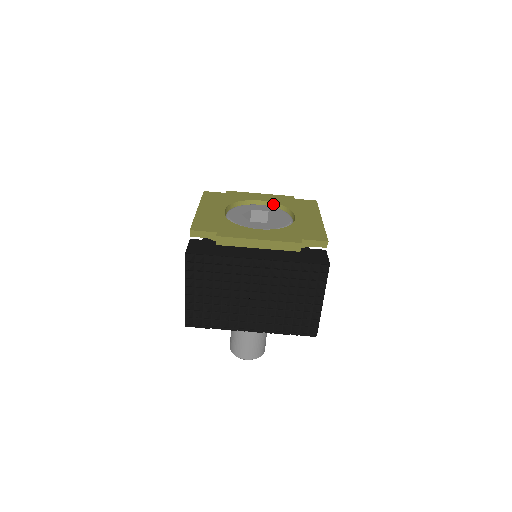
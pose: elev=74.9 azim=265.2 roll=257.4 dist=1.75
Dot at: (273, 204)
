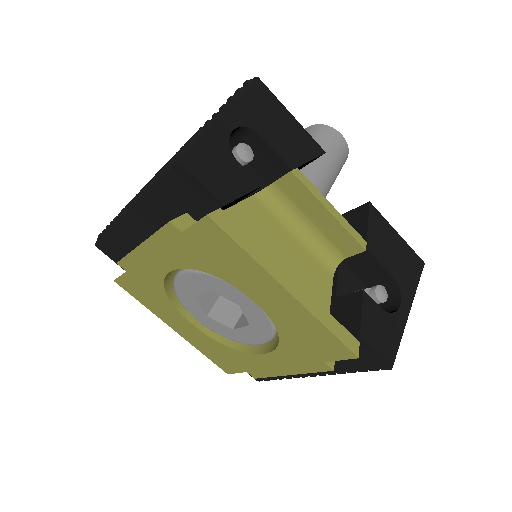
Dot at: (187, 266)
